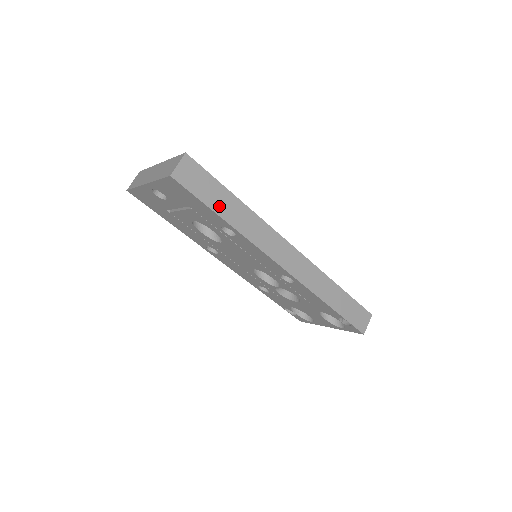
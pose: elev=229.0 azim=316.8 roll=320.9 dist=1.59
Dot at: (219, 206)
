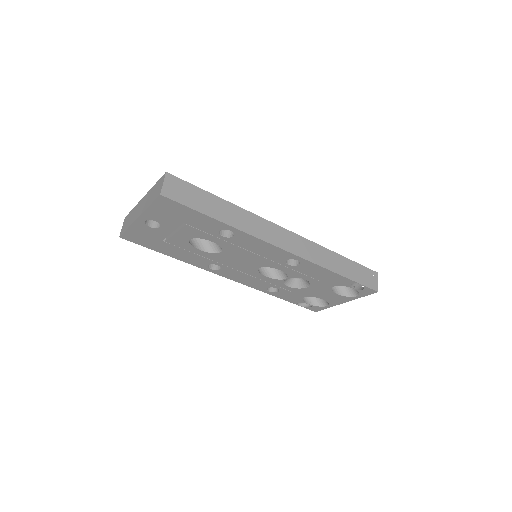
Dot at: (211, 210)
